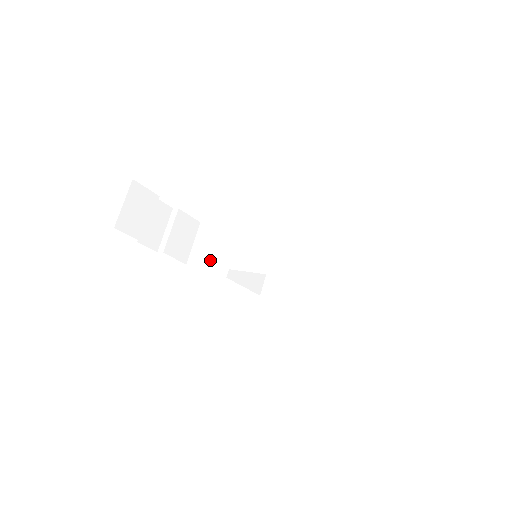
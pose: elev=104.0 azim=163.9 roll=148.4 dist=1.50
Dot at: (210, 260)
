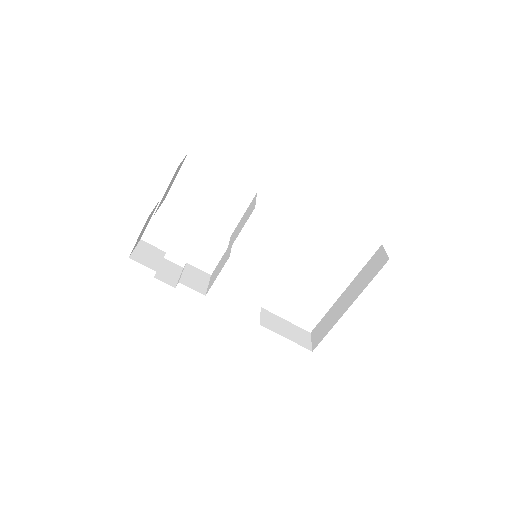
Dot at: (218, 272)
